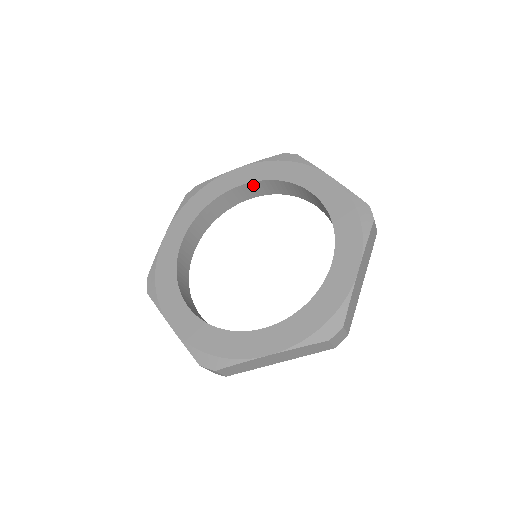
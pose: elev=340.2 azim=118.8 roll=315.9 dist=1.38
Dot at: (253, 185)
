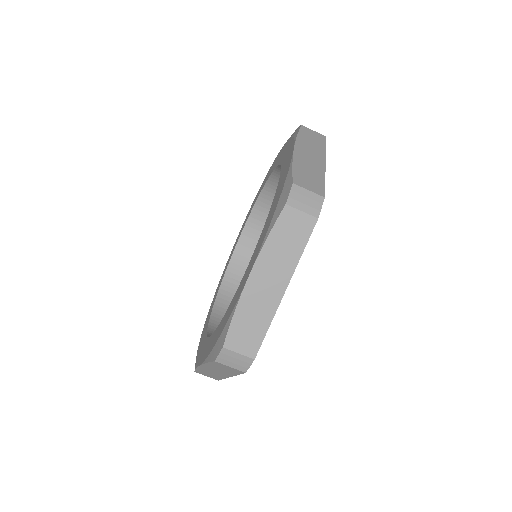
Dot at: (278, 173)
